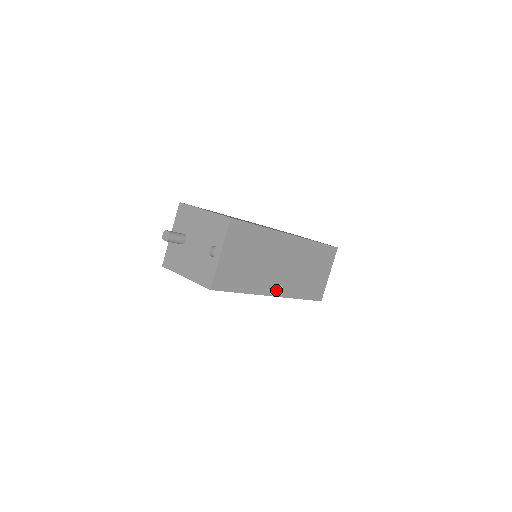
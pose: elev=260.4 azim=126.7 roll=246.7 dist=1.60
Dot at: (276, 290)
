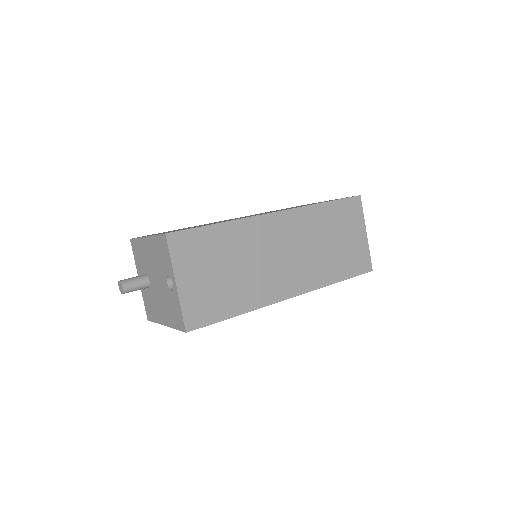
Dot at: (292, 288)
